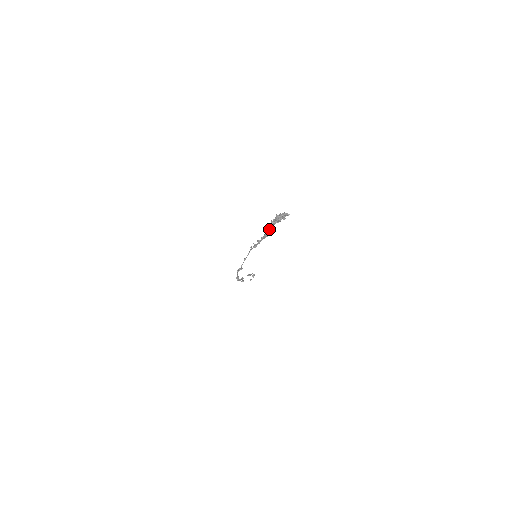
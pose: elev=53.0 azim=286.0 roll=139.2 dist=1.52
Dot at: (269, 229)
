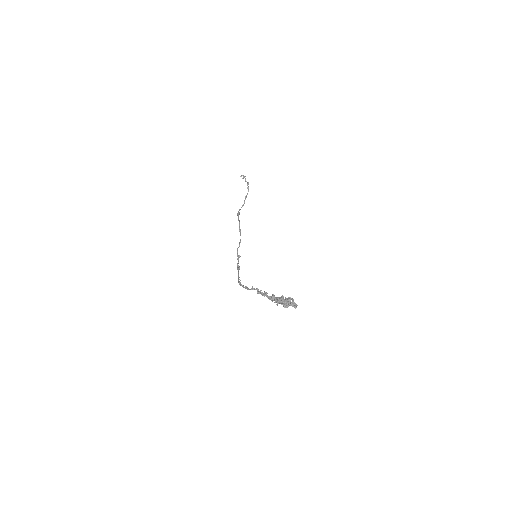
Dot at: (273, 298)
